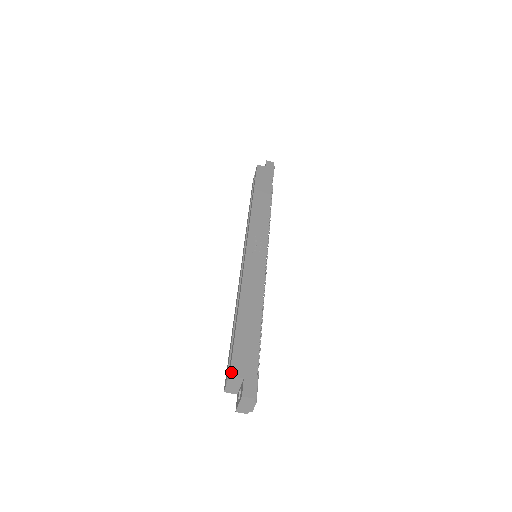
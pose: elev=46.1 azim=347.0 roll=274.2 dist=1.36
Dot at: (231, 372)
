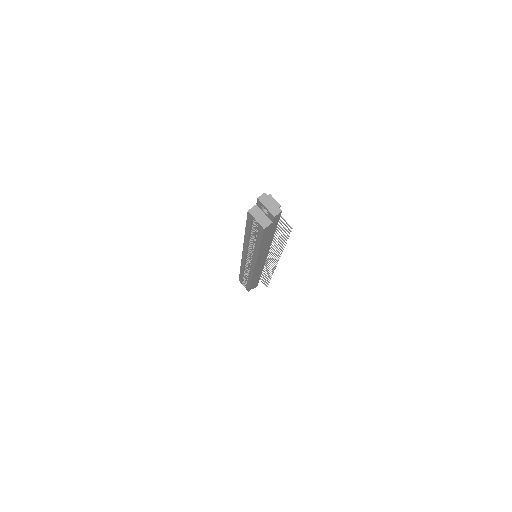
Dot at: (248, 211)
